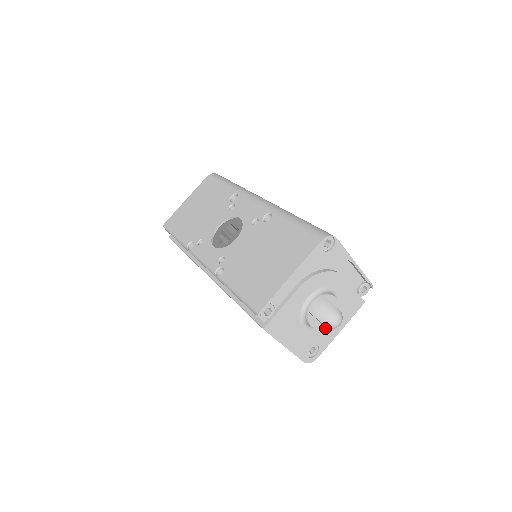
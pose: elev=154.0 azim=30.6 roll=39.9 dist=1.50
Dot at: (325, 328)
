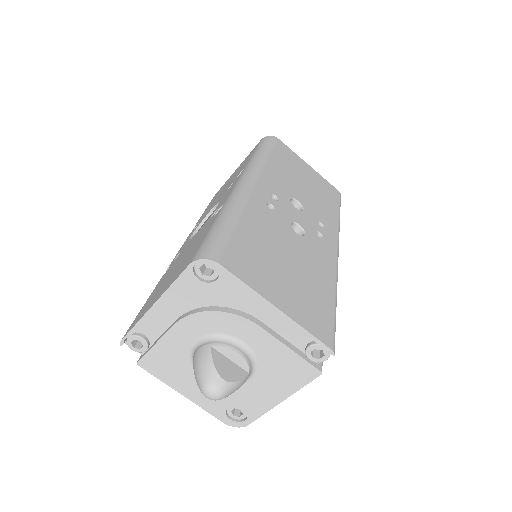
Dot at: (248, 390)
